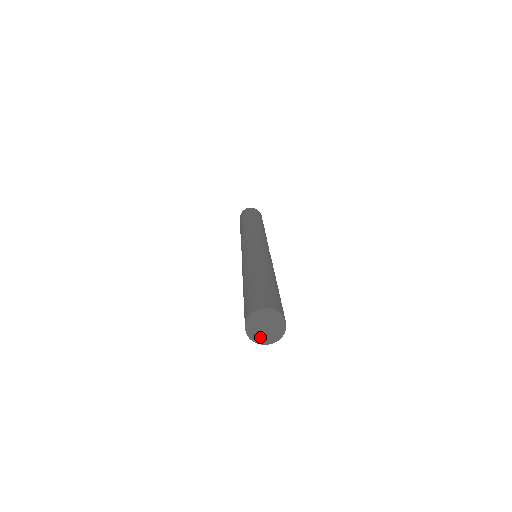
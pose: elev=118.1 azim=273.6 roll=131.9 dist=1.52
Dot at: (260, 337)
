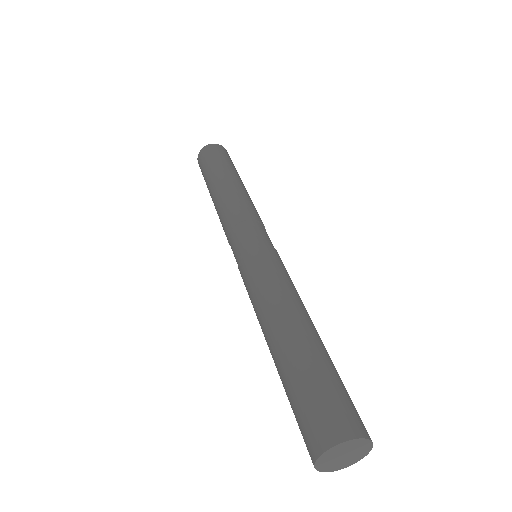
Dot at: (333, 466)
